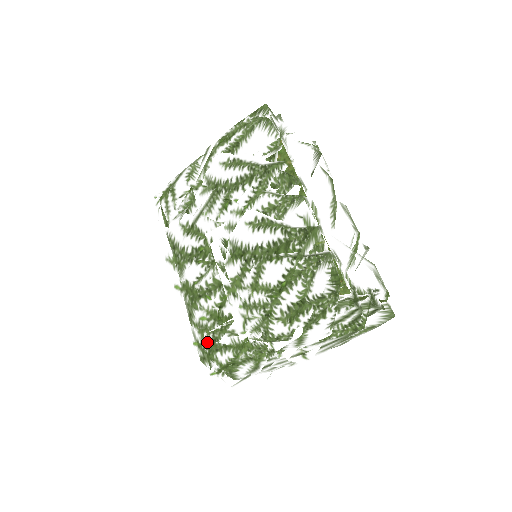
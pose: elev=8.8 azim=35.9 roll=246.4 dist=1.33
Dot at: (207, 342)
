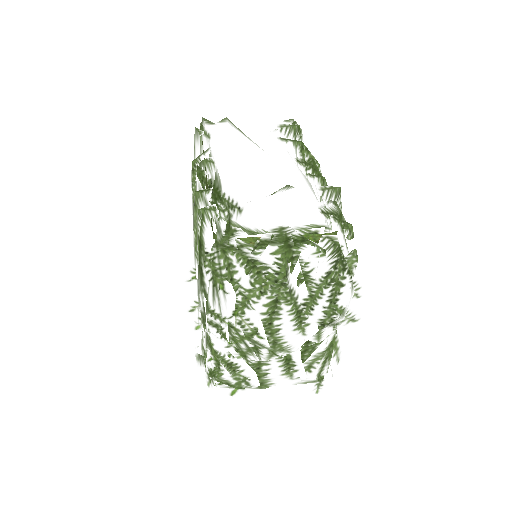
Dot at: occluded
